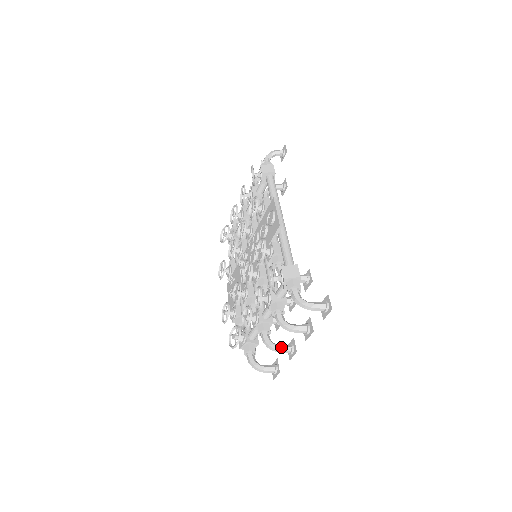
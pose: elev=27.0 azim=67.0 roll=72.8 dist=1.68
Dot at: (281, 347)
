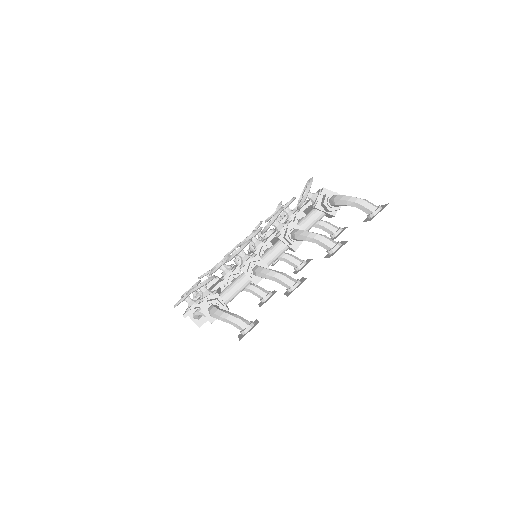
Dot at: occluded
